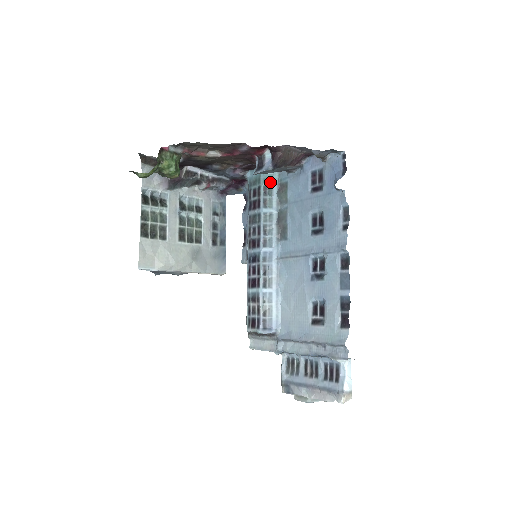
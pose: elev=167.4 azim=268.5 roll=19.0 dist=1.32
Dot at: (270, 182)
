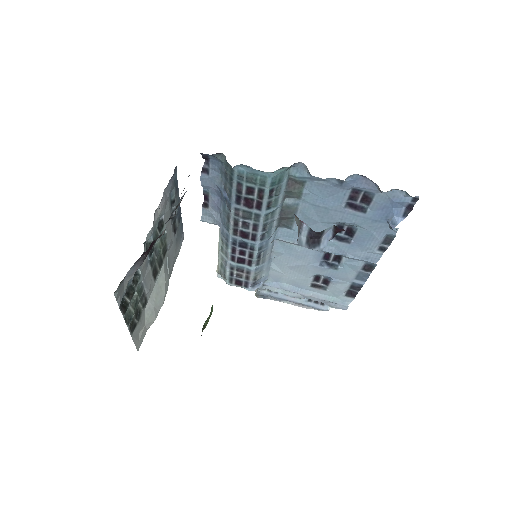
Dot at: (279, 183)
